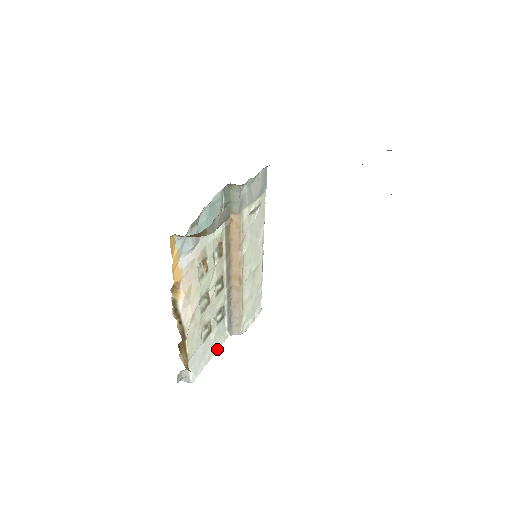
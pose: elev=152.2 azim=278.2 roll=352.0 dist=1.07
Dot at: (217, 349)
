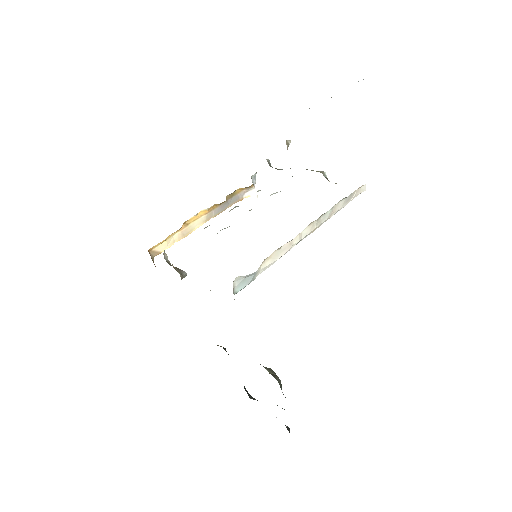
Dot at: occluded
